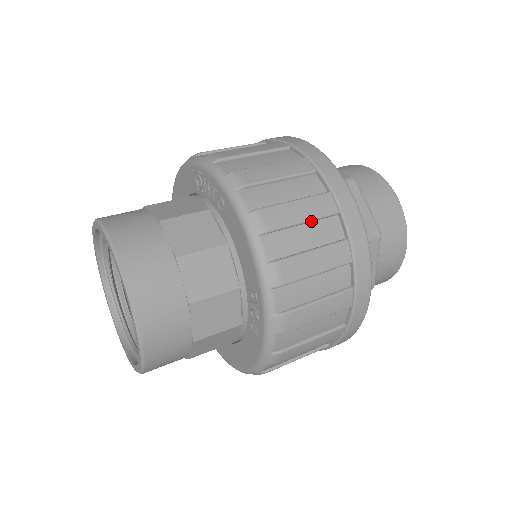
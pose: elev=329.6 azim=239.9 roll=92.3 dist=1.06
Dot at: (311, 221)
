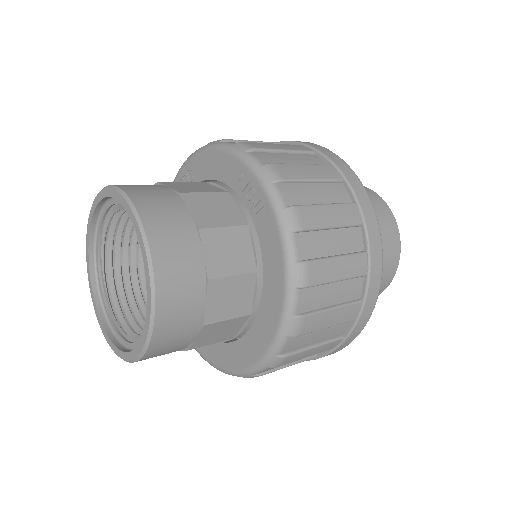
Dot at: occluded
